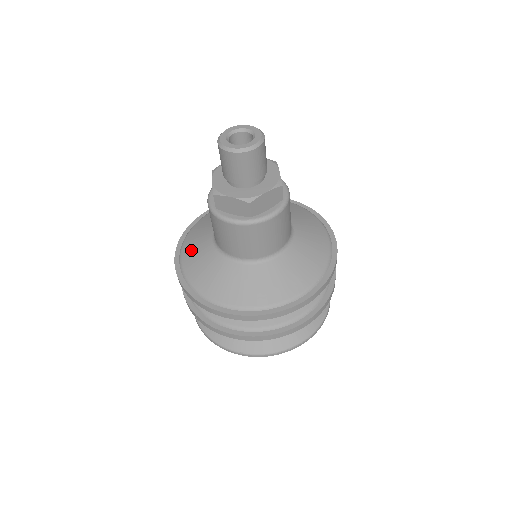
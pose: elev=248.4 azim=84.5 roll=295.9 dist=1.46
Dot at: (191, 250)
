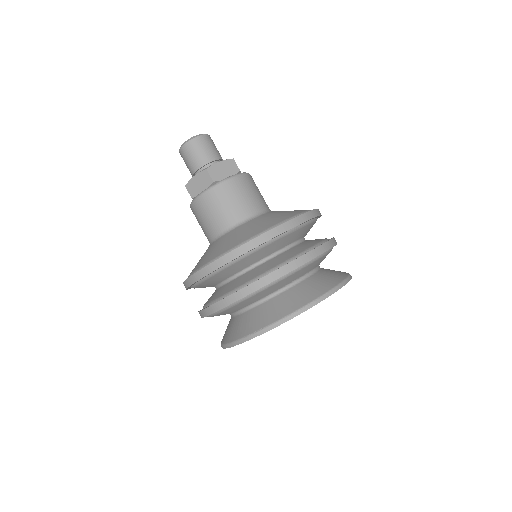
Dot at: occluded
